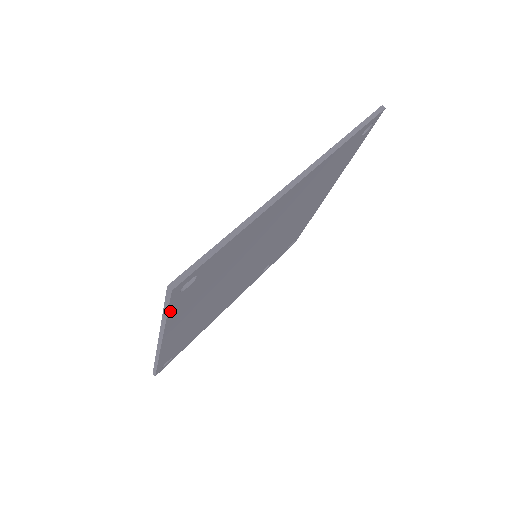
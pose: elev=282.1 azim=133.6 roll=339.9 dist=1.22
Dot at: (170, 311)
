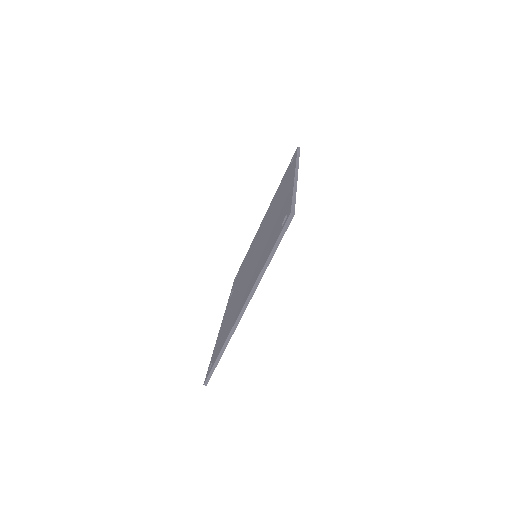
Dot at: (276, 249)
